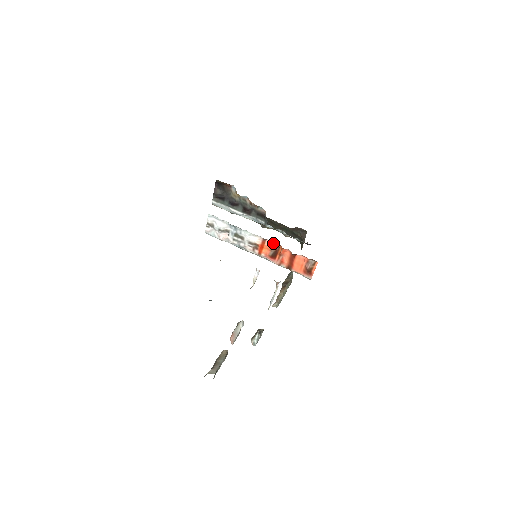
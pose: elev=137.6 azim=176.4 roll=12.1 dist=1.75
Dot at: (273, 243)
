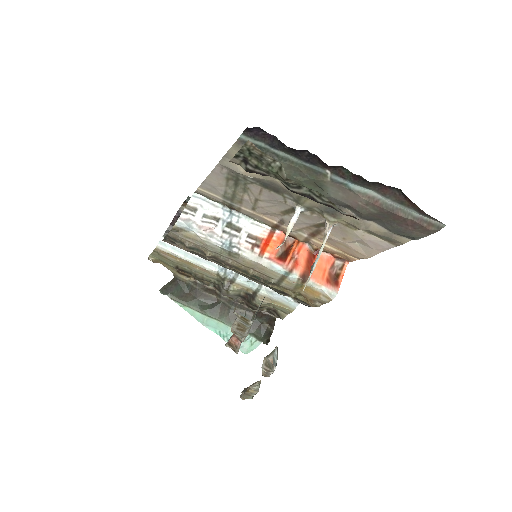
Dot at: occluded
